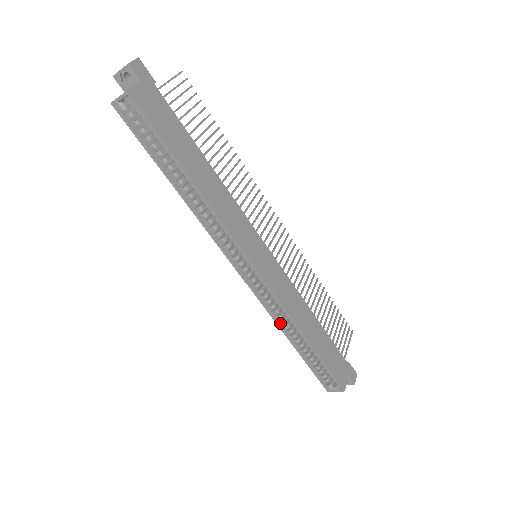
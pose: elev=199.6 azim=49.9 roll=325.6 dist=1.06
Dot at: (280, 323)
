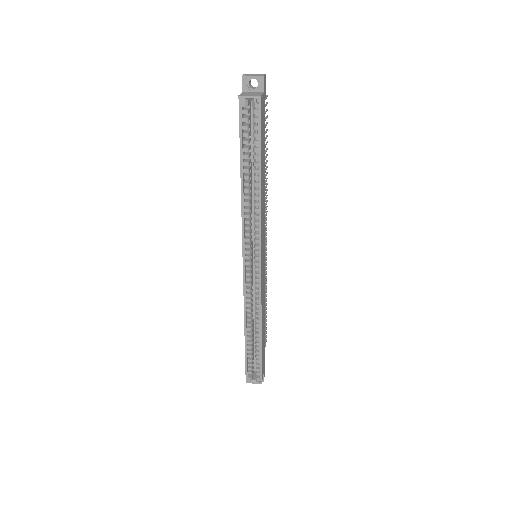
Dot at: (246, 315)
